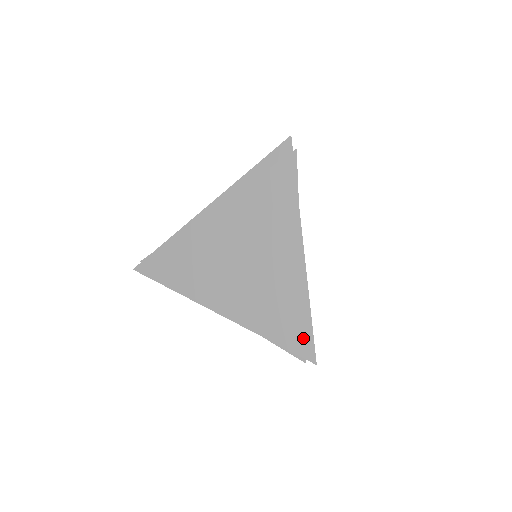
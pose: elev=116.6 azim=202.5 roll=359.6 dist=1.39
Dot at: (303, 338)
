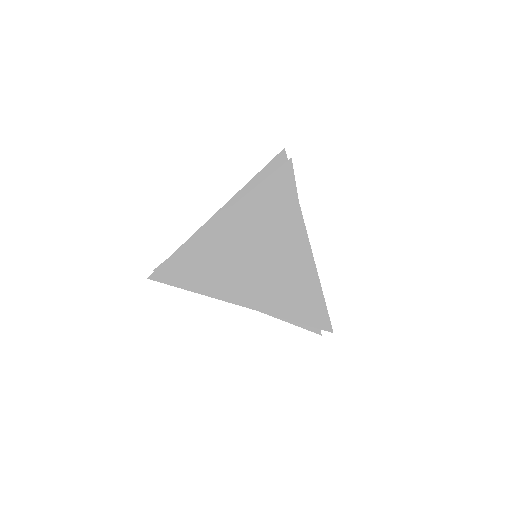
Dot at: (318, 312)
